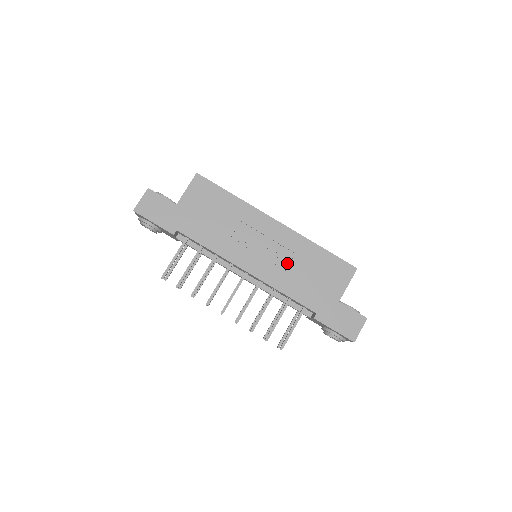
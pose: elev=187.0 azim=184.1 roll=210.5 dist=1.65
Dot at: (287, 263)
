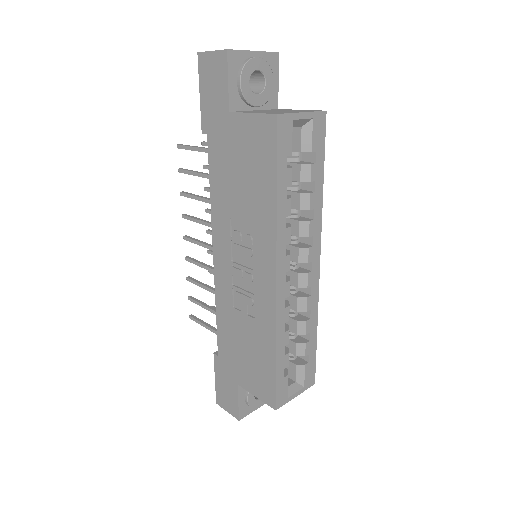
Dot at: (242, 309)
